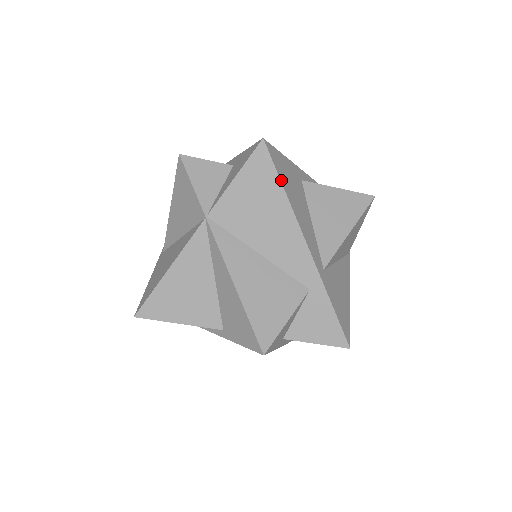
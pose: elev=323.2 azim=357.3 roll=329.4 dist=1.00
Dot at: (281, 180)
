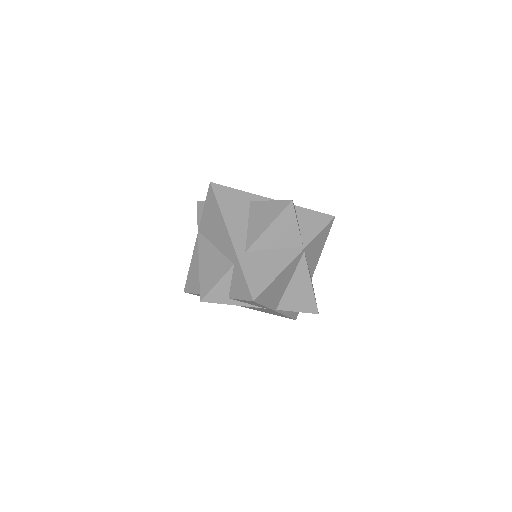
Dot at: (218, 202)
